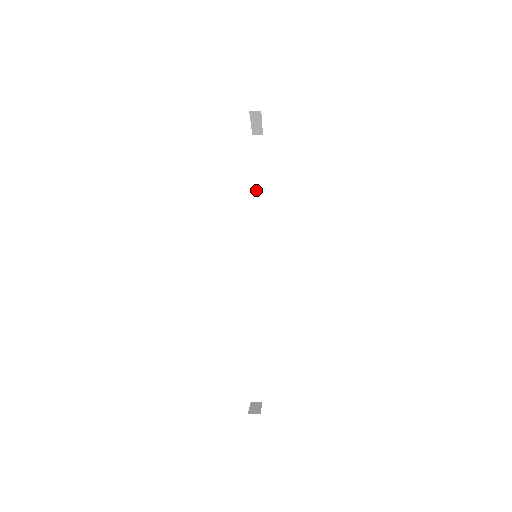
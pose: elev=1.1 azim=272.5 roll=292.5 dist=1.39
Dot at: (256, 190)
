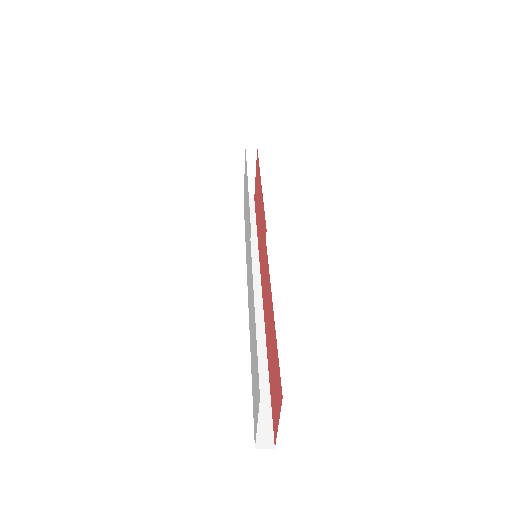
Dot at: occluded
